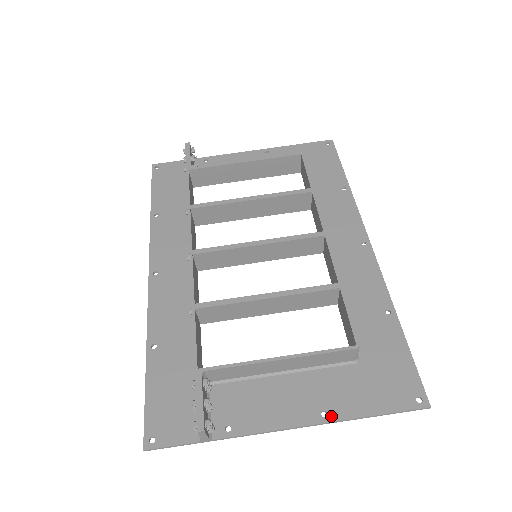
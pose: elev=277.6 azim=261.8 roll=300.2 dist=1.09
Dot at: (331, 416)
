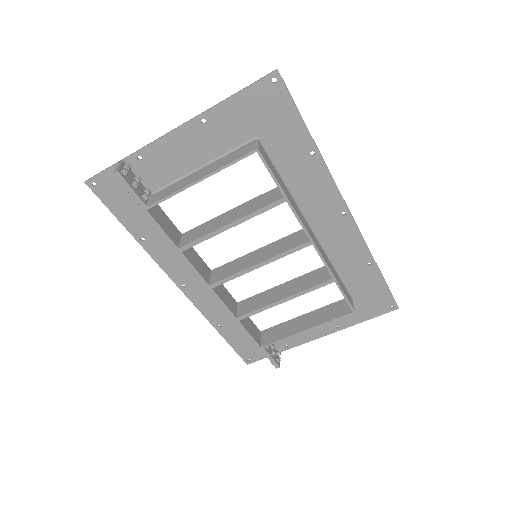
Dot at: (342, 328)
